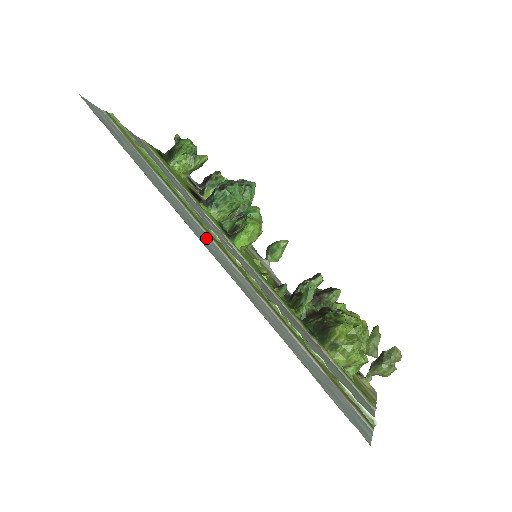
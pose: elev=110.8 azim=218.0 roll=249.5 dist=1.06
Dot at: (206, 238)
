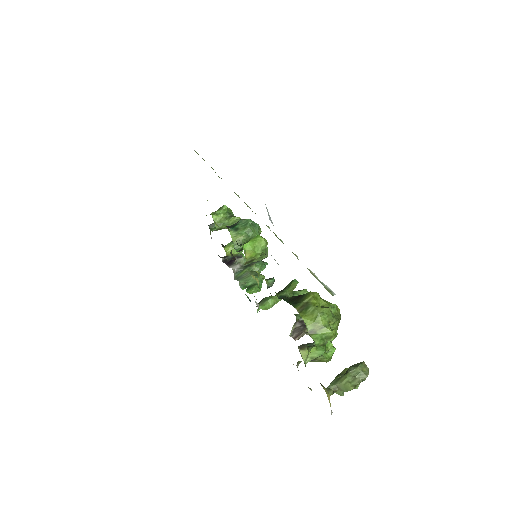
Dot at: occluded
